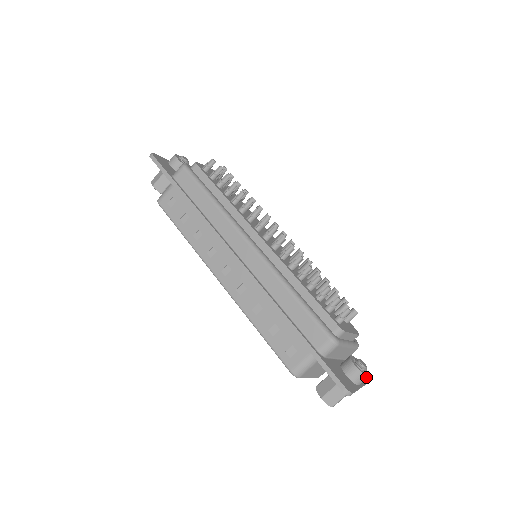
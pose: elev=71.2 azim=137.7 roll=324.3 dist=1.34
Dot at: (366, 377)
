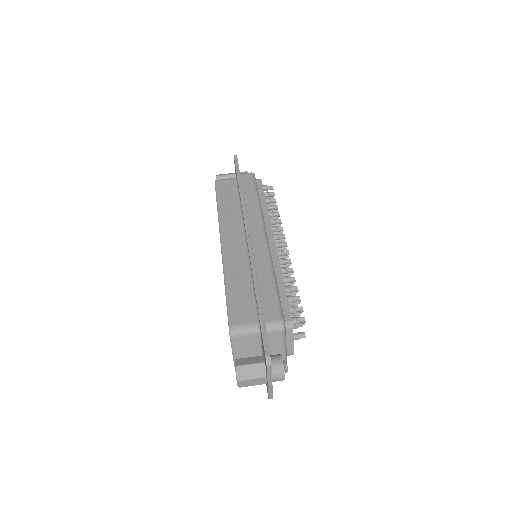
Dot at: (283, 375)
